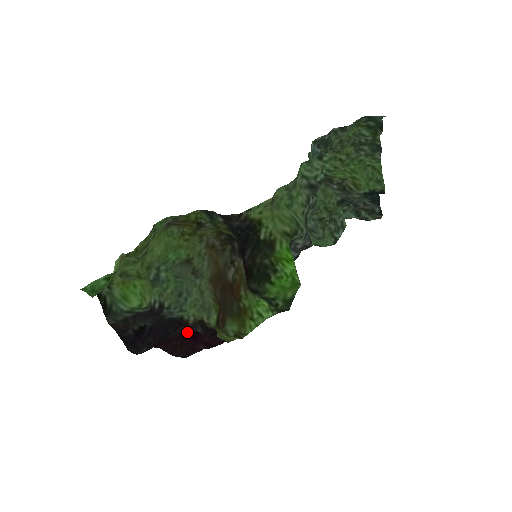
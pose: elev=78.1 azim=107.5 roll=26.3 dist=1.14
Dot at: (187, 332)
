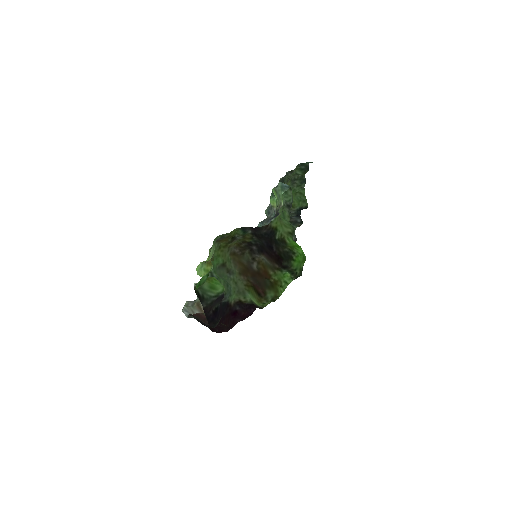
Dot at: (231, 311)
